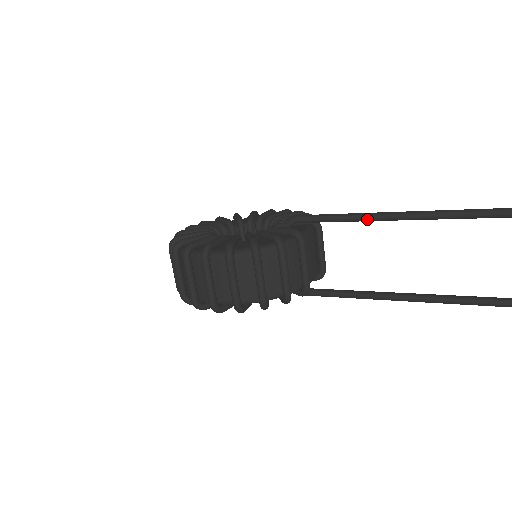
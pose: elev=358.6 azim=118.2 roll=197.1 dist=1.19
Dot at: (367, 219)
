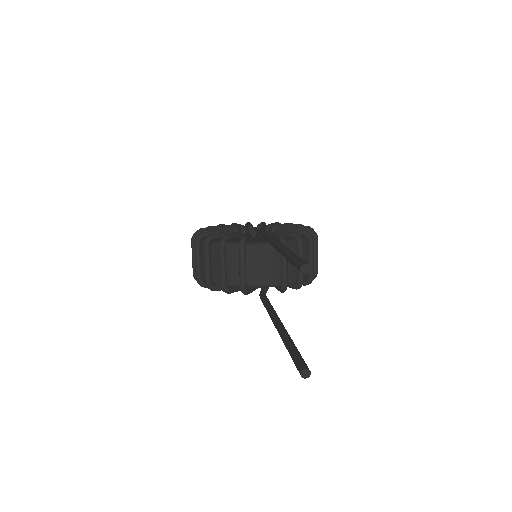
Dot at: (268, 241)
